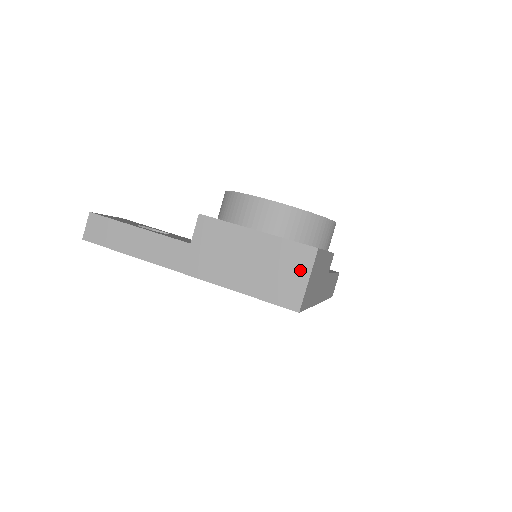
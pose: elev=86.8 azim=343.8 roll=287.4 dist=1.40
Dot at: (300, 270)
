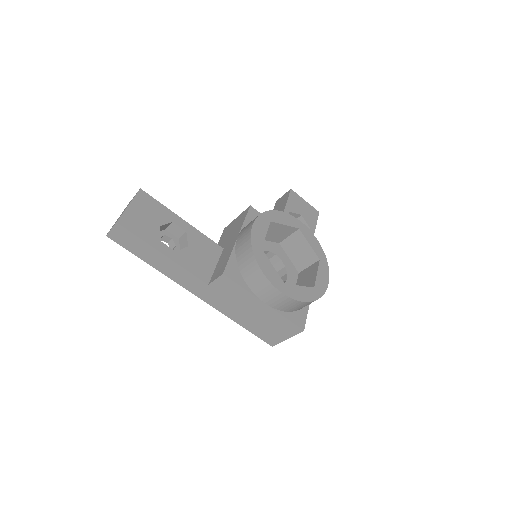
Dot at: (285, 333)
